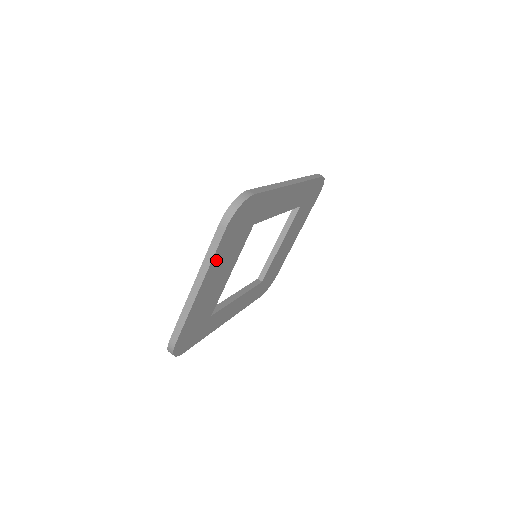
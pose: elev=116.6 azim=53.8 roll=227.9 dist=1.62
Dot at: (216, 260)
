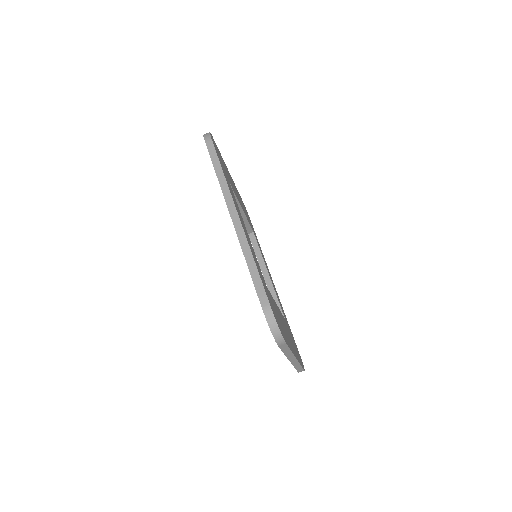
Dot at: occluded
